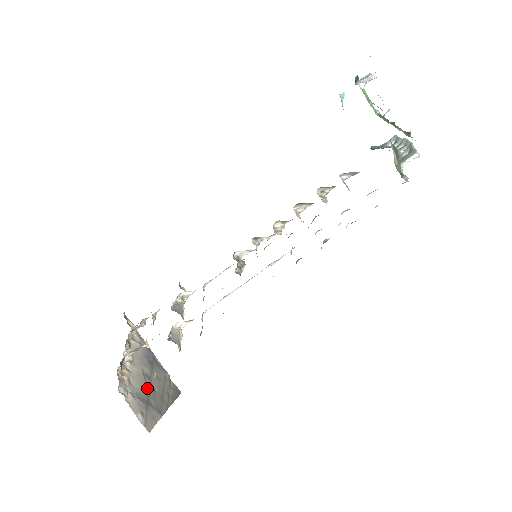
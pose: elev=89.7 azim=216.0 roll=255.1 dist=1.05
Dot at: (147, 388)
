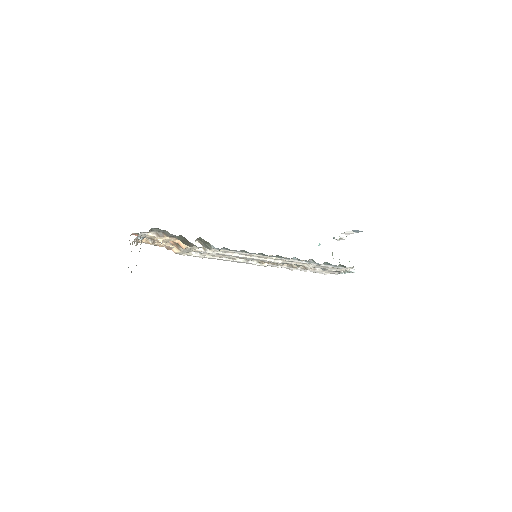
Dot at: occluded
